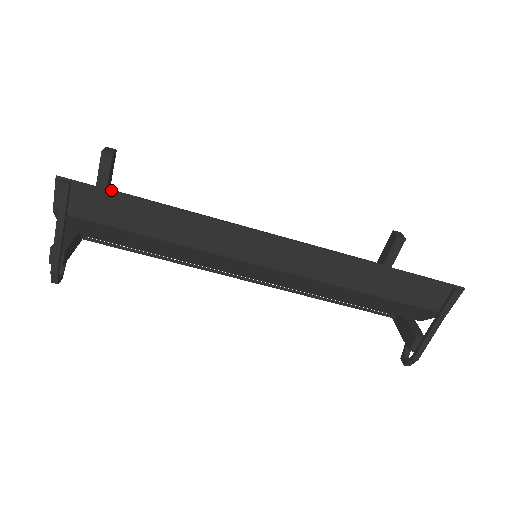
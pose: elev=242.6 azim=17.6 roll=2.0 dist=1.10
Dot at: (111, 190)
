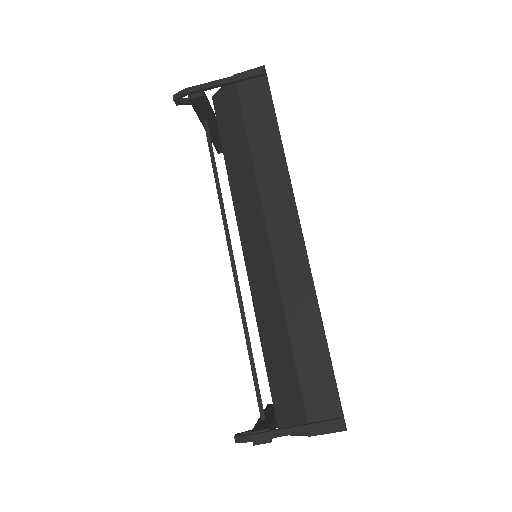
Dot at: occluded
